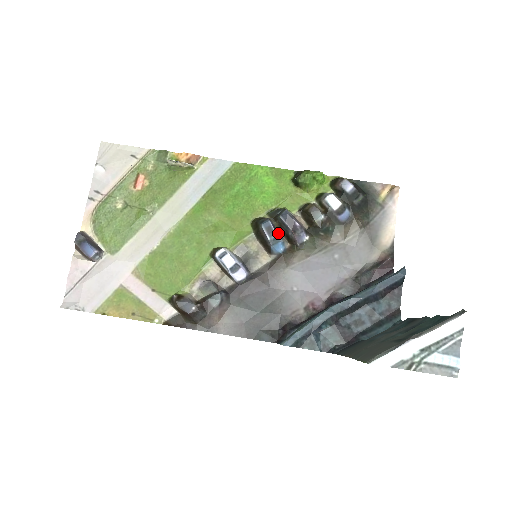
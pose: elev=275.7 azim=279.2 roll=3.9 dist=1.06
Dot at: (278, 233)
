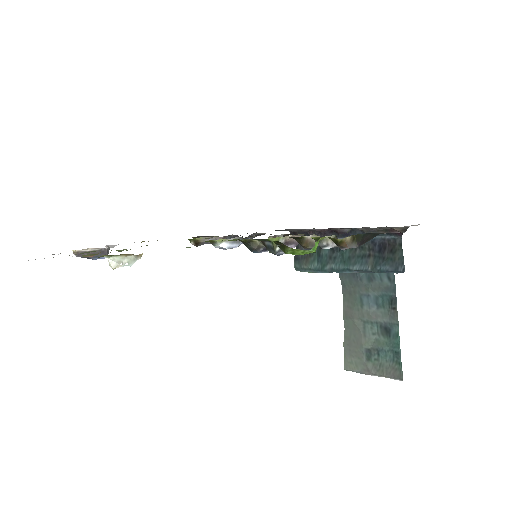
Dot at: occluded
